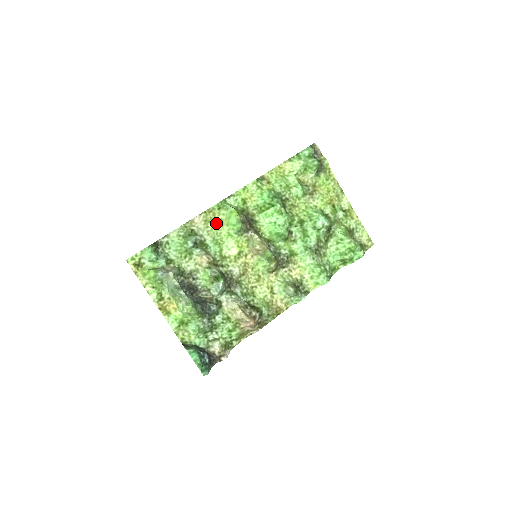
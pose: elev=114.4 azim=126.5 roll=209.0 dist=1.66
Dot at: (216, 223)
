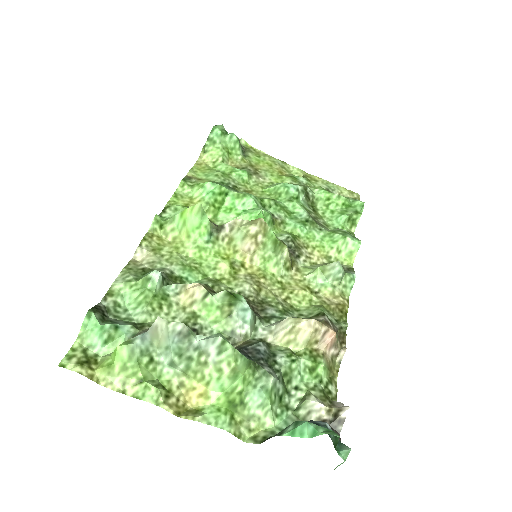
Dot at: (170, 247)
